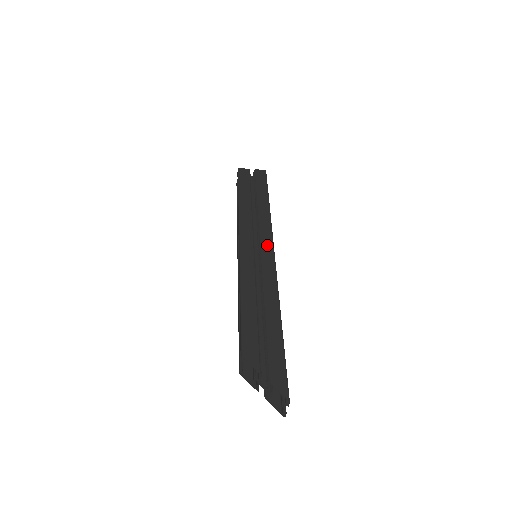
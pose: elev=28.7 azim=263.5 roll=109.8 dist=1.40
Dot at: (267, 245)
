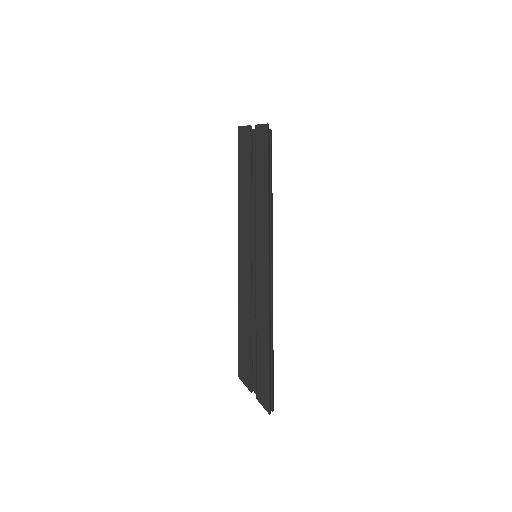
Dot at: (262, 251)
